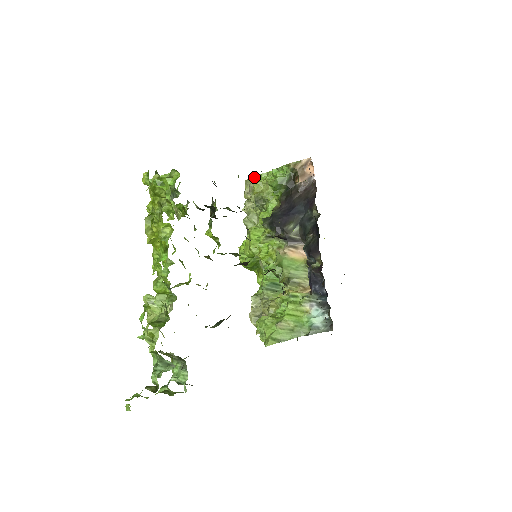
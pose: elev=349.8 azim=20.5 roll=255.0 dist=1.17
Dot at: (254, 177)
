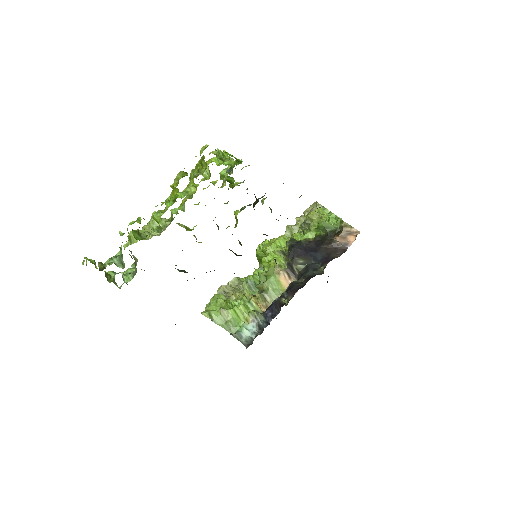
Dot at: occluded
